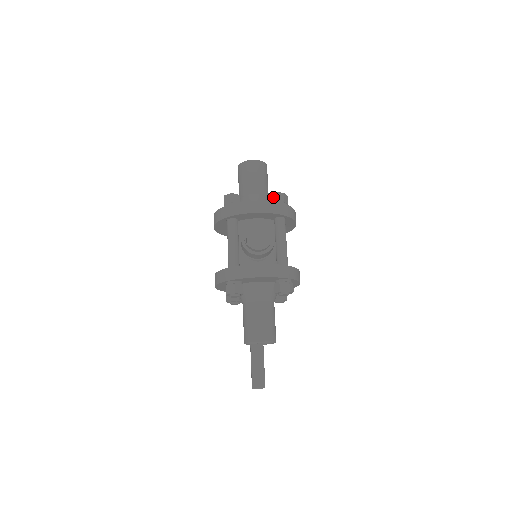
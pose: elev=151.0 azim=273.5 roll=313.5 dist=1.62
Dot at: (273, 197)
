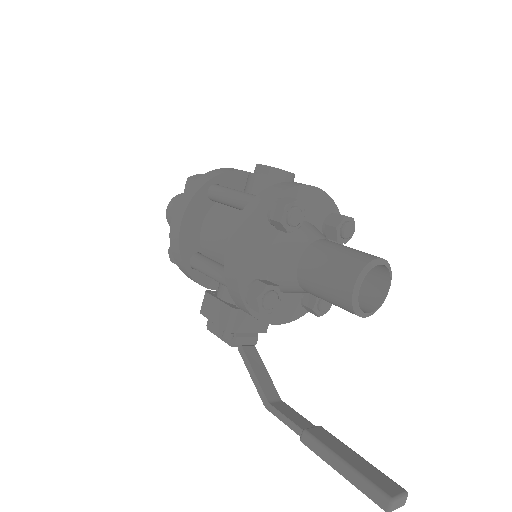
Dot at: occluded
